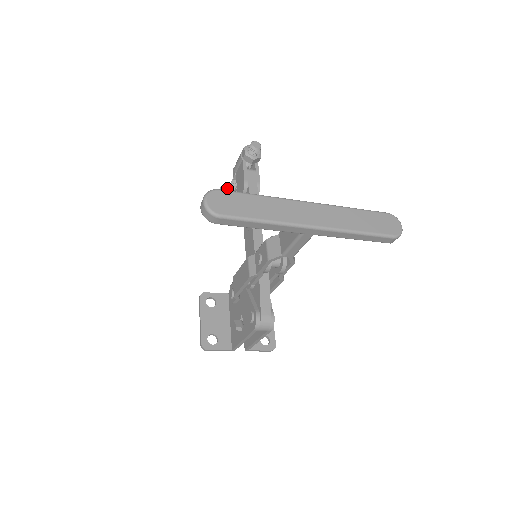
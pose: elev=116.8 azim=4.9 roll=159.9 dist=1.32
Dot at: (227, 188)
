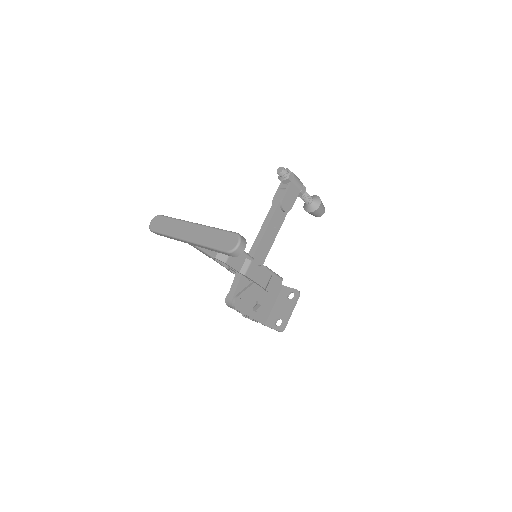
Dot at: occluded
